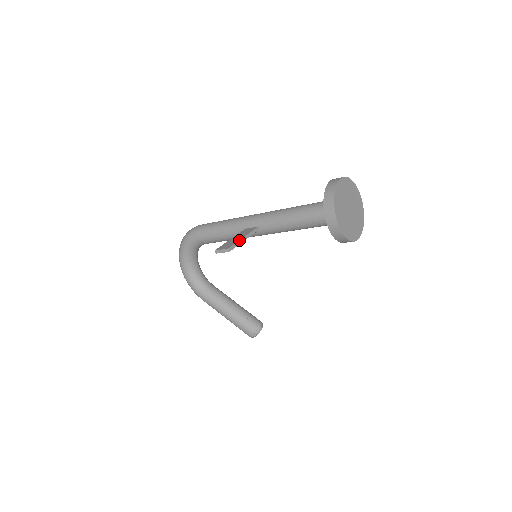
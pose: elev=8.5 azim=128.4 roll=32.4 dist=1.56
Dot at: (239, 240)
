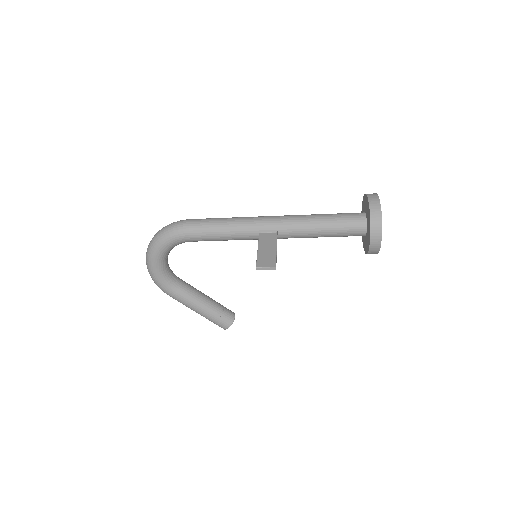
Dot at: (276, 254)
